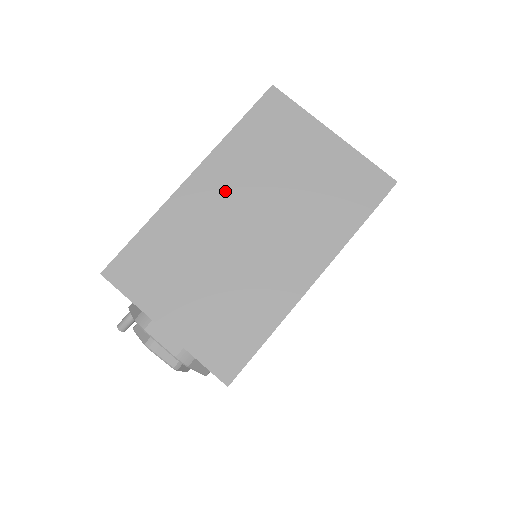
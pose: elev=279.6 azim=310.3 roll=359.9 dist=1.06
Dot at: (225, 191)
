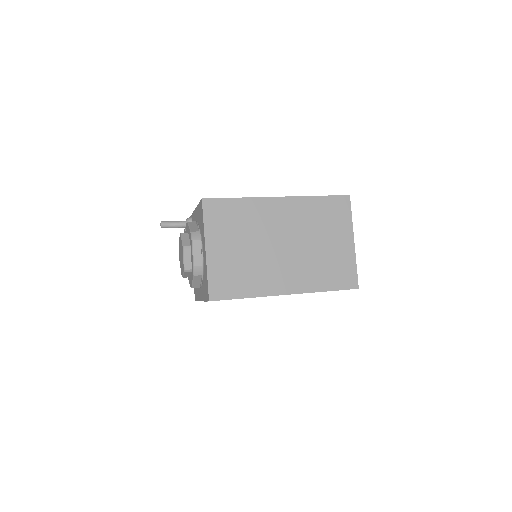
Dot at: (287, 219)
